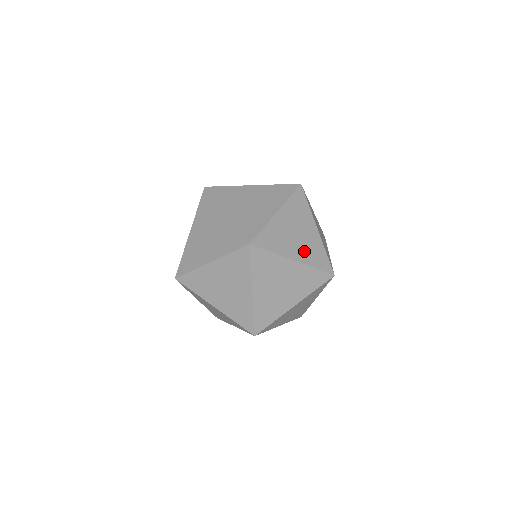
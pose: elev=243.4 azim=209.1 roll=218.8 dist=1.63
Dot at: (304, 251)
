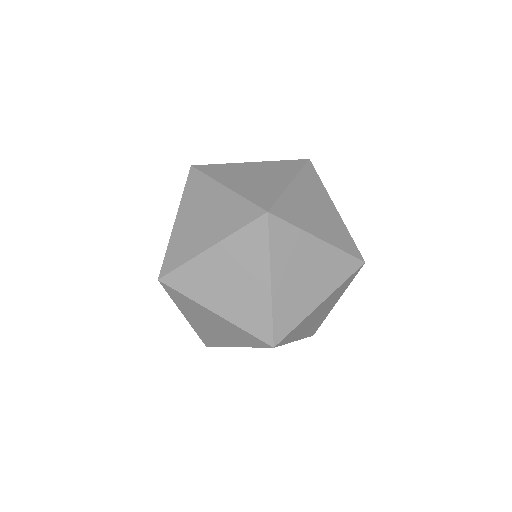
Dot at: (323, 282)
